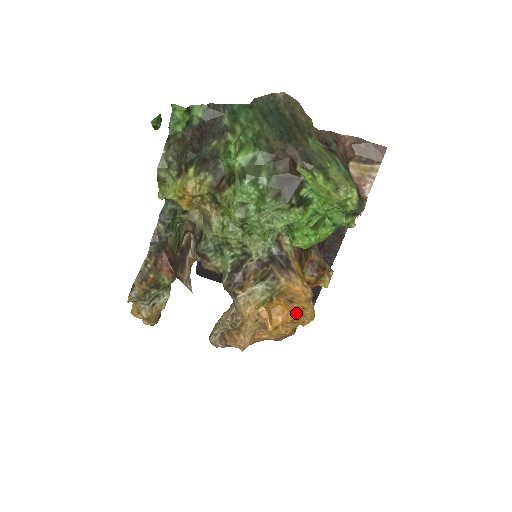
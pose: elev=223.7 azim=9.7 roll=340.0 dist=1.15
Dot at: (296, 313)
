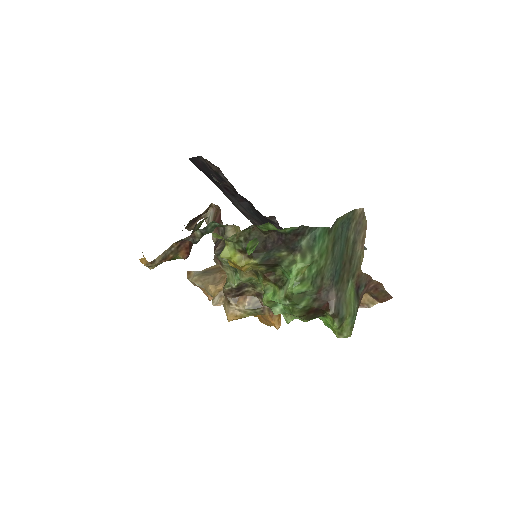
Dot at: (261, 319)
